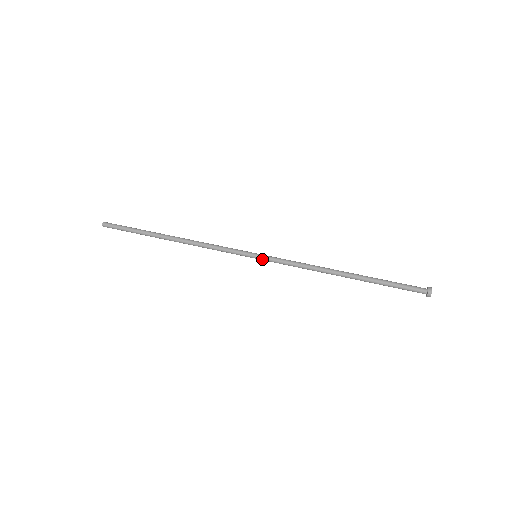
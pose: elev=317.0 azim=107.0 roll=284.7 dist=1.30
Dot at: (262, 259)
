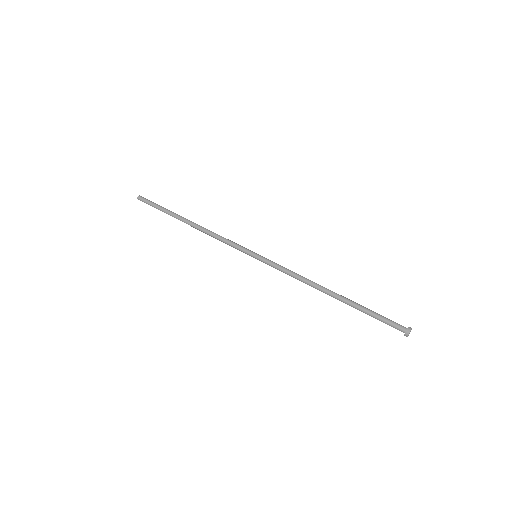
Dot at: (261, 259)
